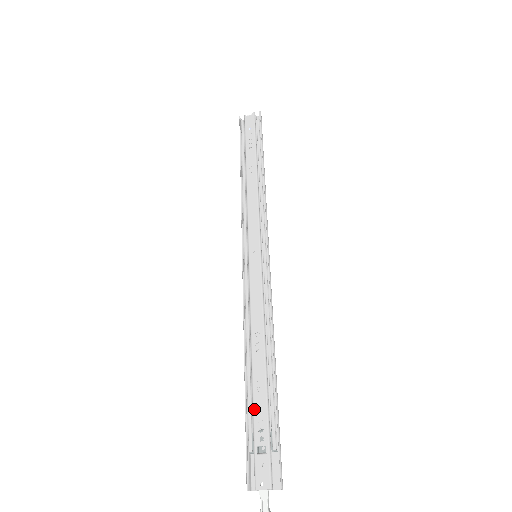
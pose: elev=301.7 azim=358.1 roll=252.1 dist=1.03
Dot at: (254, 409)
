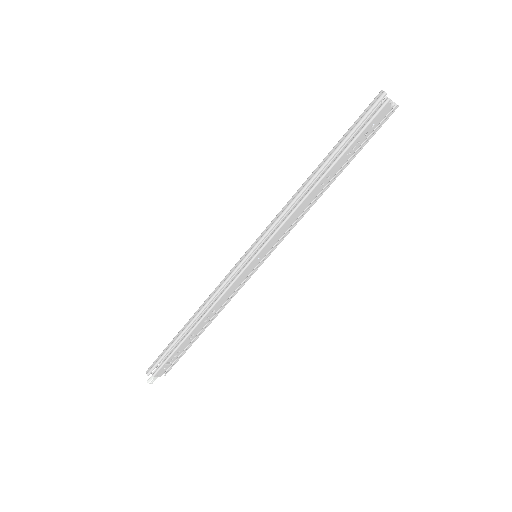
Dot at: (180, 347)
